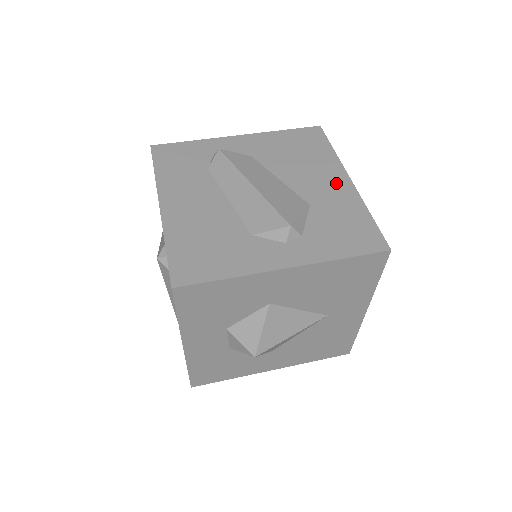
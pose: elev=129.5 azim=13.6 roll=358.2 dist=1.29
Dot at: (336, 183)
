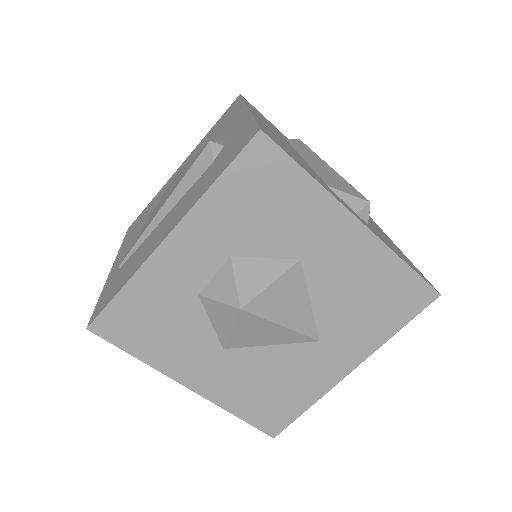
Dot at: occluded
